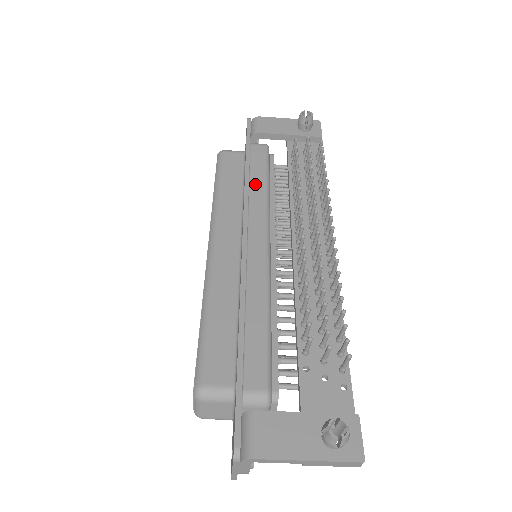
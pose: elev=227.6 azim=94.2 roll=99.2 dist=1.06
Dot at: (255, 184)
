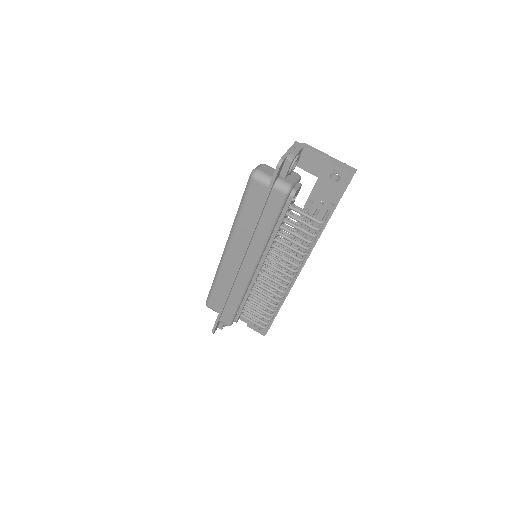
Dot at: occluded
